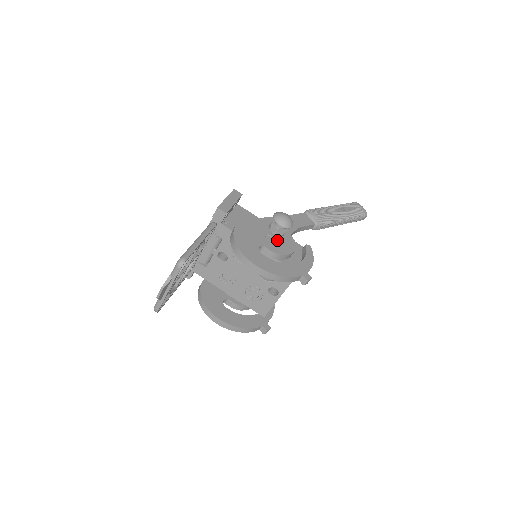
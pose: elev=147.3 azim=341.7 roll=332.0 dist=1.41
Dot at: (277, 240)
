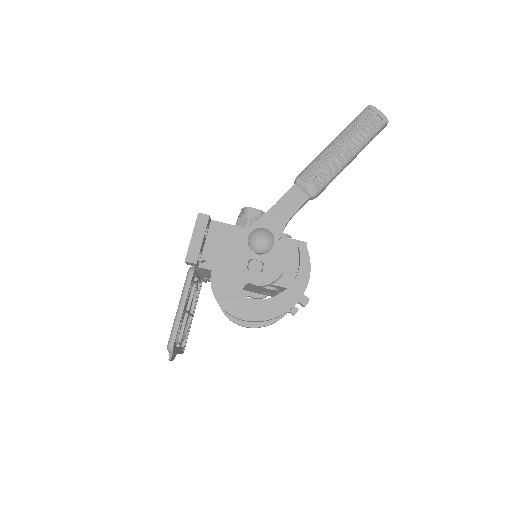
Dot at: (263, 262)
